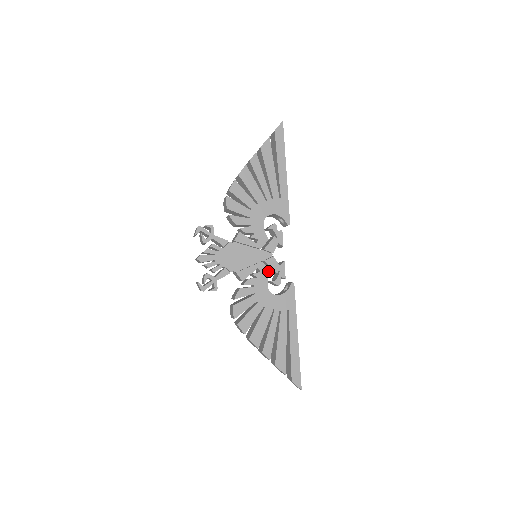
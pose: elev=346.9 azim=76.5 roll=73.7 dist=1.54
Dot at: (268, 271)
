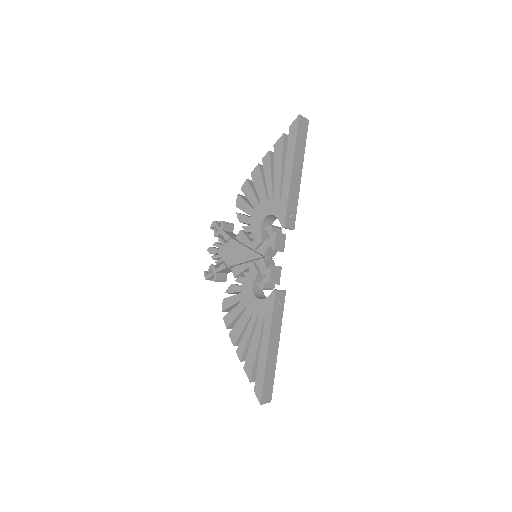
Dot at: (256, 272)
